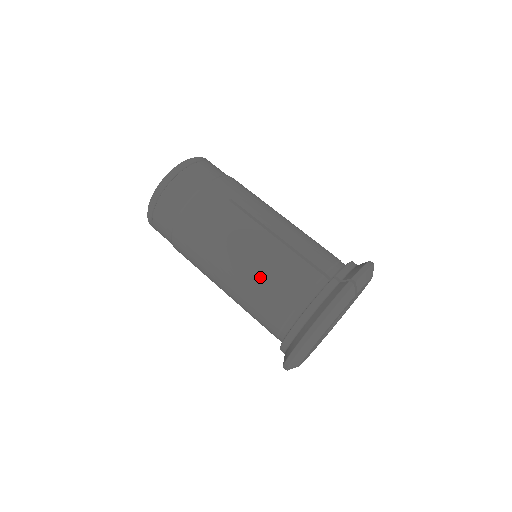
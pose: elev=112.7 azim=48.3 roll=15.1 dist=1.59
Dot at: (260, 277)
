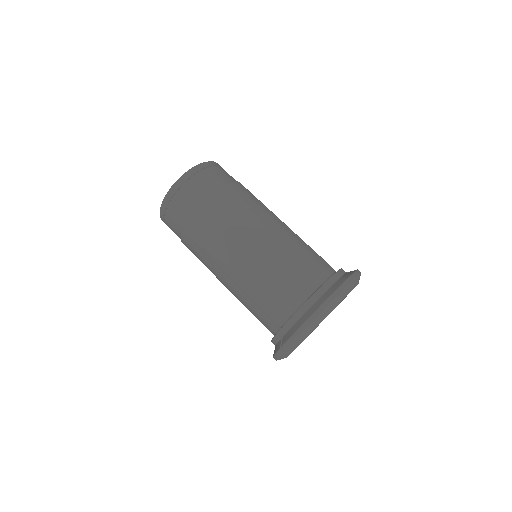
Dot at: (283, 253)
